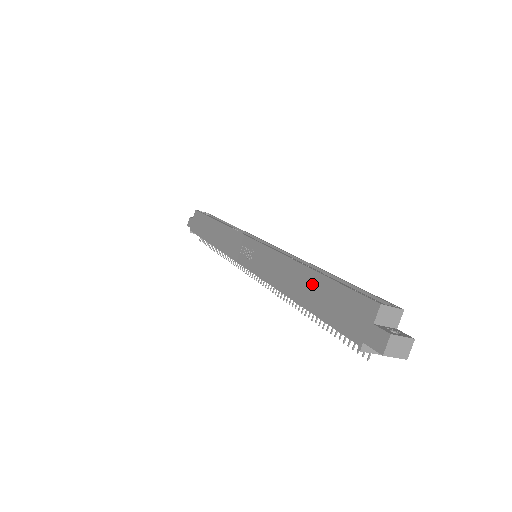
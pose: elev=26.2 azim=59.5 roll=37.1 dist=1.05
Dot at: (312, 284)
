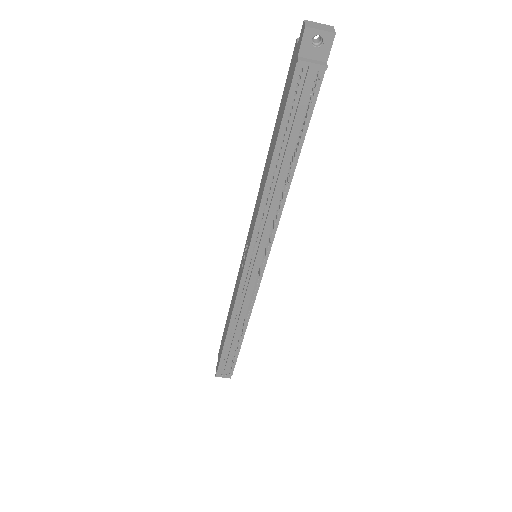
Dot at: (273, 139)
